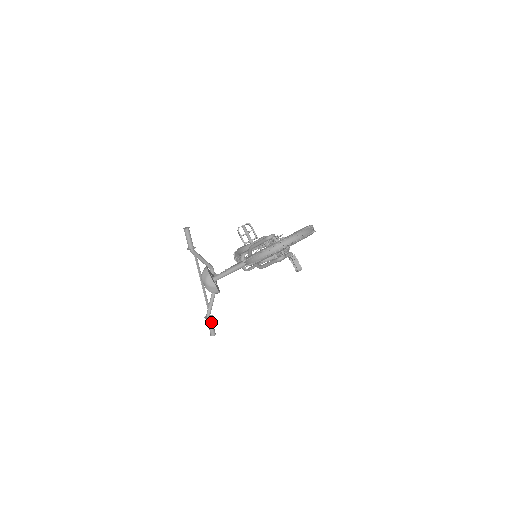
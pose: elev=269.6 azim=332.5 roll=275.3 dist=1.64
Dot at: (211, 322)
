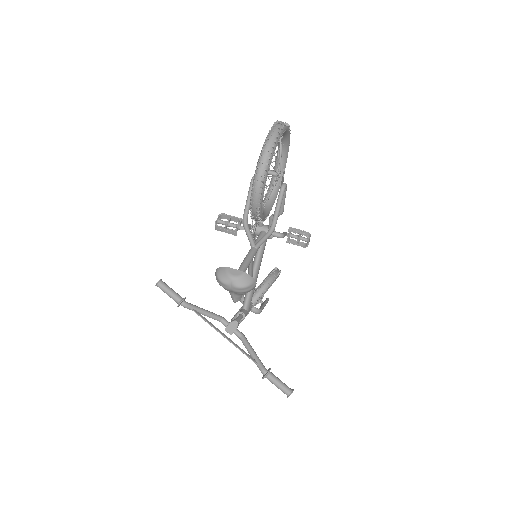
Dot at: (274, 376)
